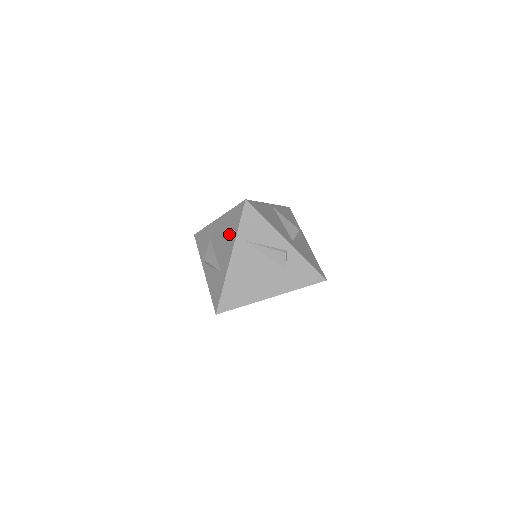
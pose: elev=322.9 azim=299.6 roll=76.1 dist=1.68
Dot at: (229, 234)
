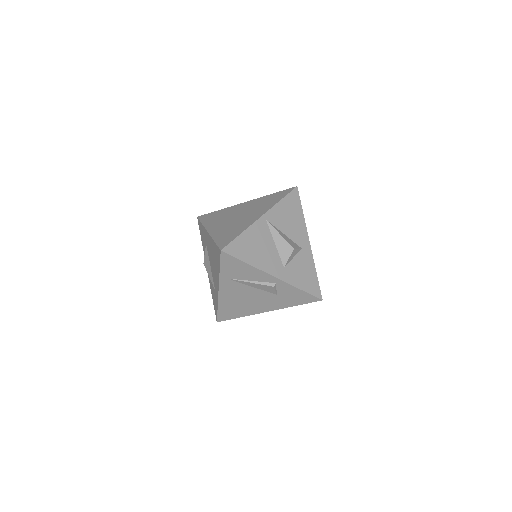
Dot at: (215, 265)
